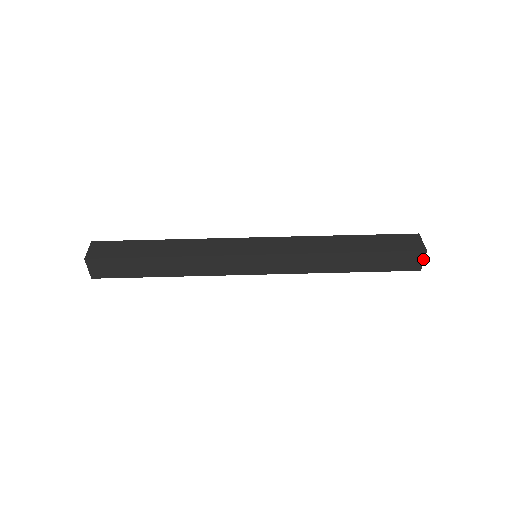
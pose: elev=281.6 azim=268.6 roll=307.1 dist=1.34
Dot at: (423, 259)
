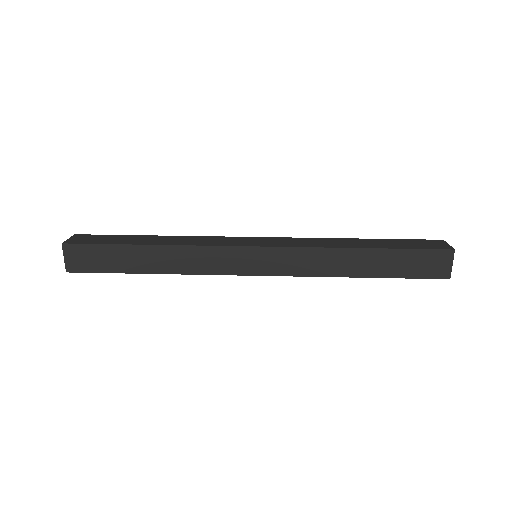
Dot at: (446, 244)
